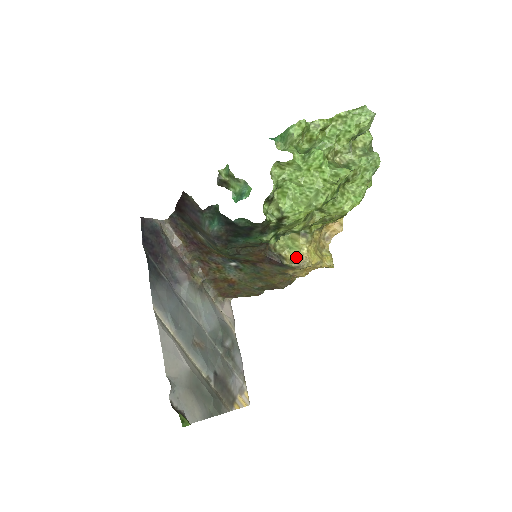
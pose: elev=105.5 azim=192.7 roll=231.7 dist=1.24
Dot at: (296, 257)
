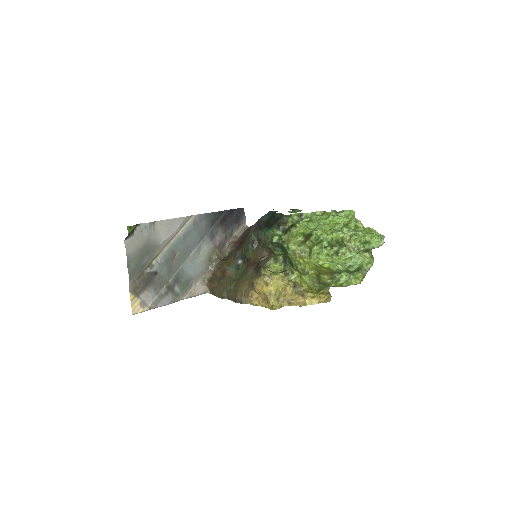
Dot at: occluded
